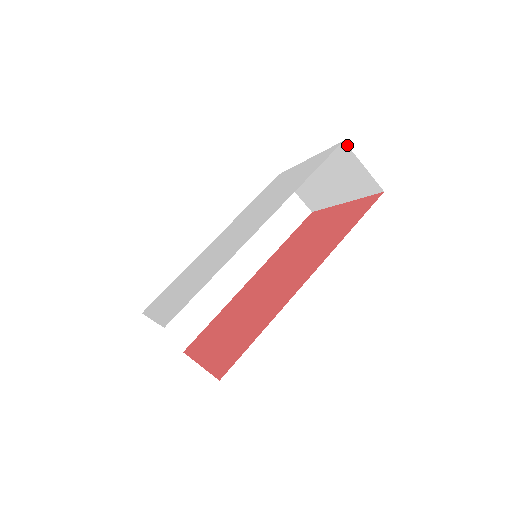
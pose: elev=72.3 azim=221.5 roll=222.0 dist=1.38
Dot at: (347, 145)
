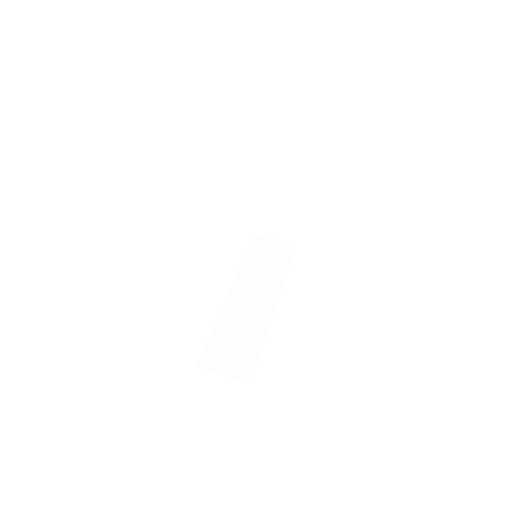
Dot at: (264, 146)
